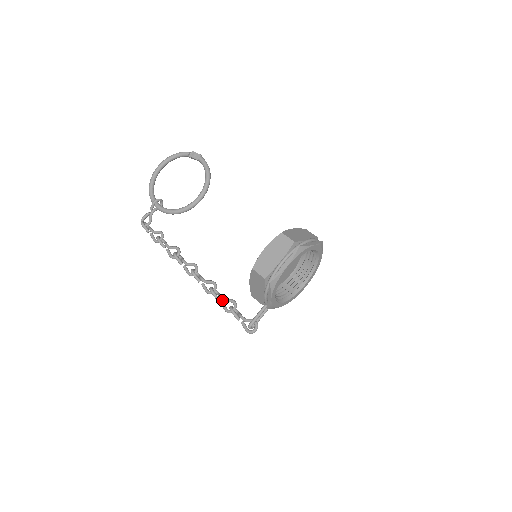
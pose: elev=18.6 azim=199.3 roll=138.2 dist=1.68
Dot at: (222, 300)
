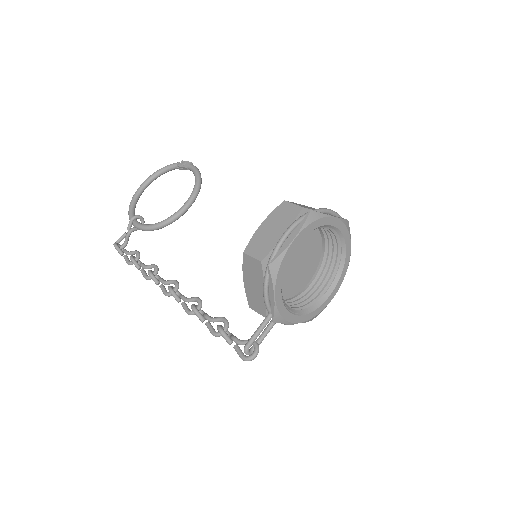
Dot at: (208, 320)
